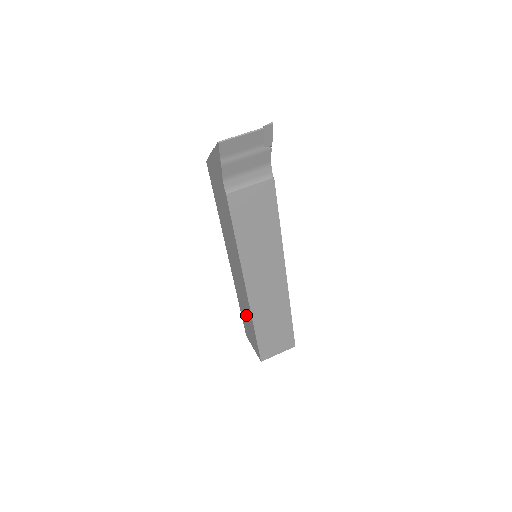
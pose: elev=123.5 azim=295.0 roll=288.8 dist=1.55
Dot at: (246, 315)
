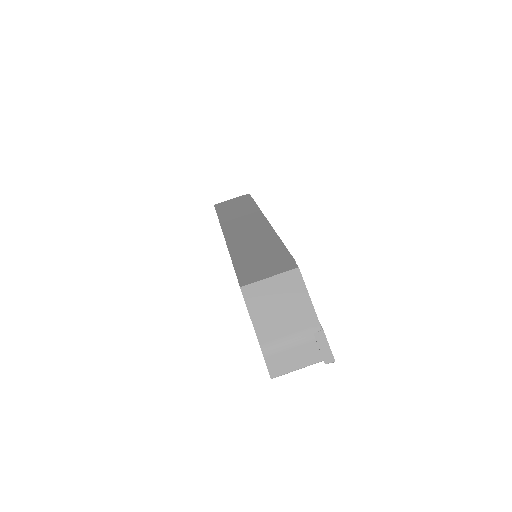
Dot at: occluded
